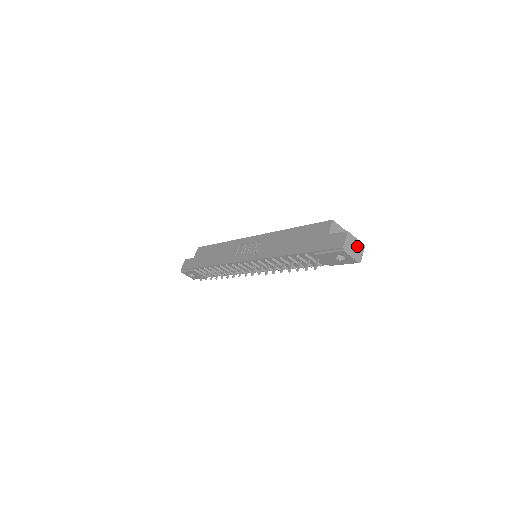
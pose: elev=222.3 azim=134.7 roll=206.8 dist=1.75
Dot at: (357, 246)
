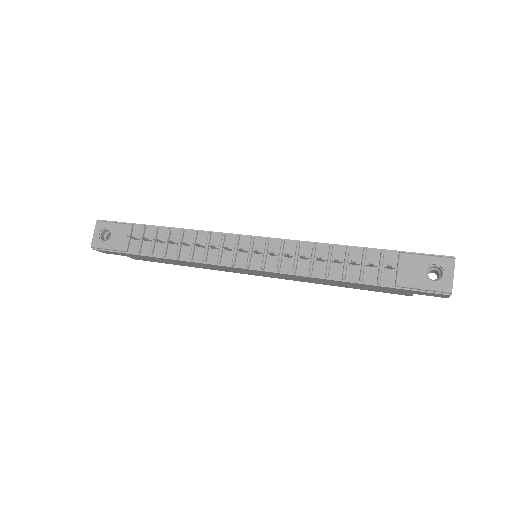
Dot at: occluded
